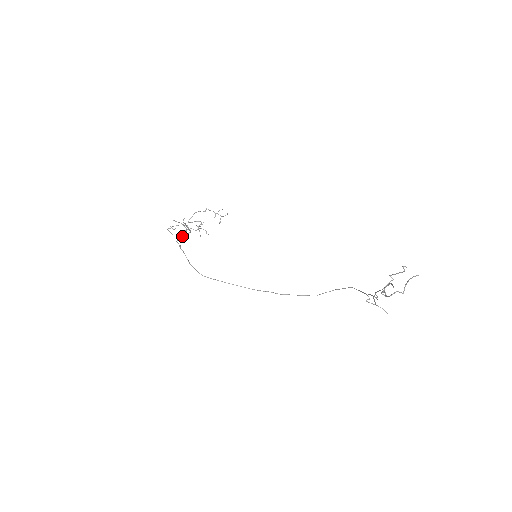
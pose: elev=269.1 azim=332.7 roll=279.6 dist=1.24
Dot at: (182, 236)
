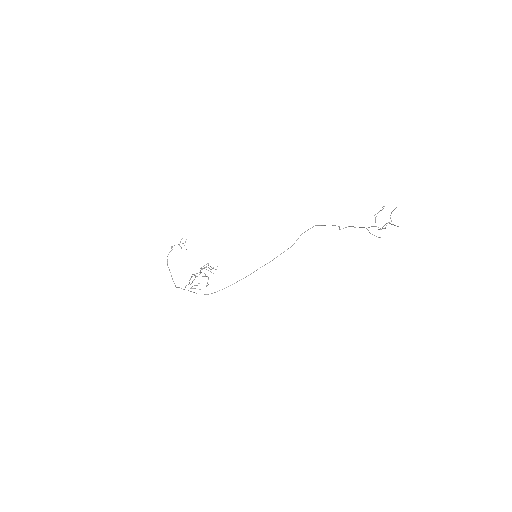
Dot at: (207, 285)
